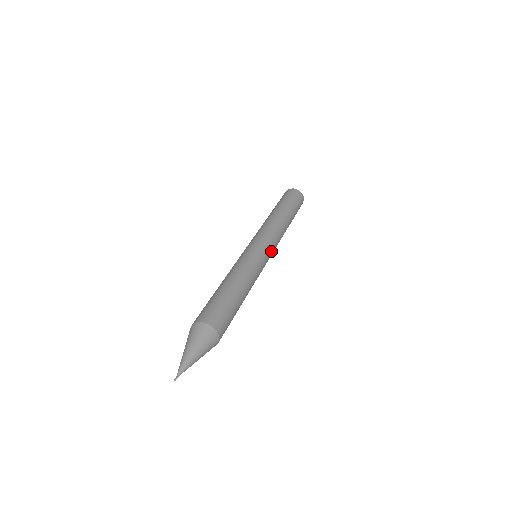
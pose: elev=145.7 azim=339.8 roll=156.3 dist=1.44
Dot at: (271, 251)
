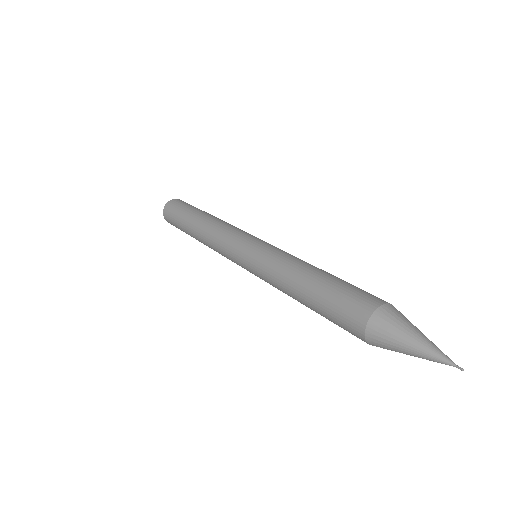
Dot at: occluded
